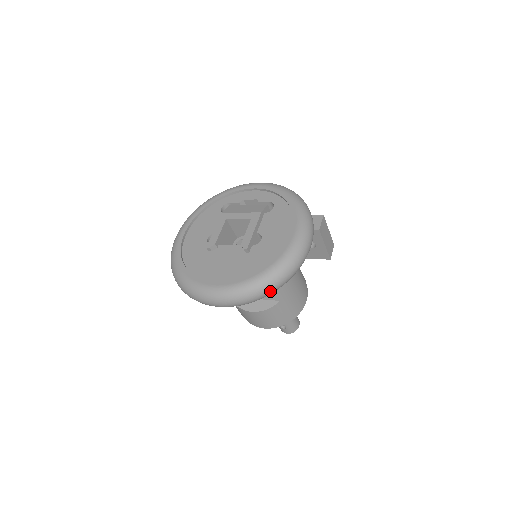
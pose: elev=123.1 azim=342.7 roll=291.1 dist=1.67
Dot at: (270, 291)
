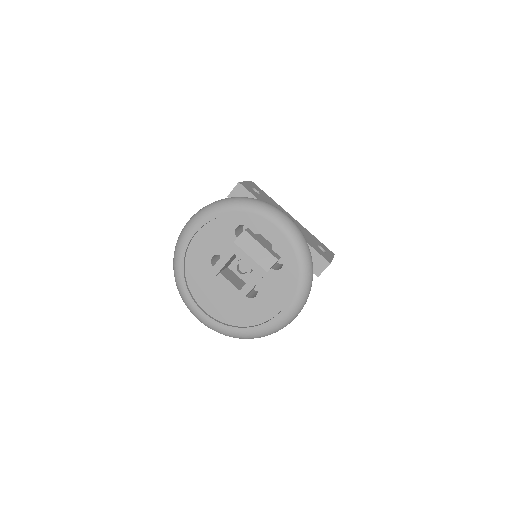
Dot at: occluded
